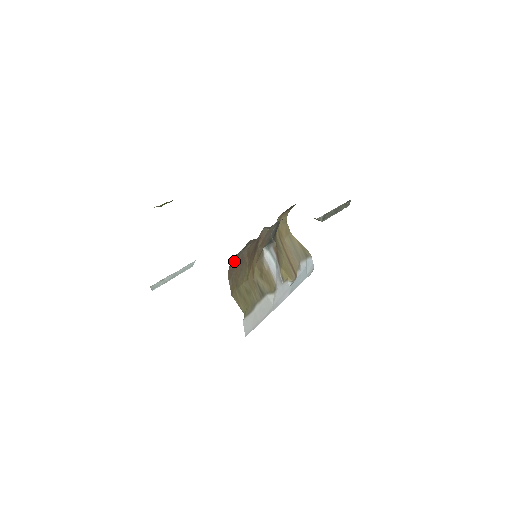
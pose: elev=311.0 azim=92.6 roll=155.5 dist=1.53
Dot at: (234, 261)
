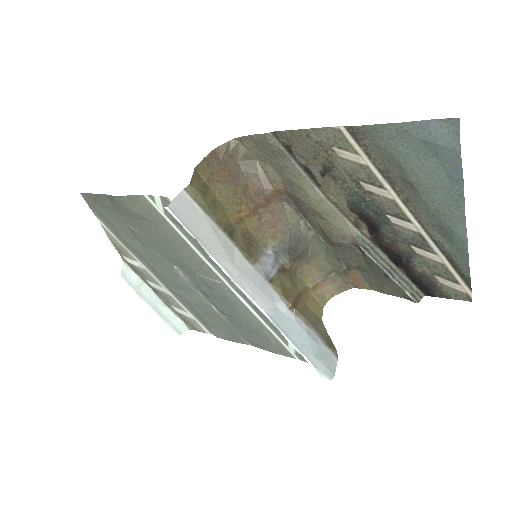
Dot at: (225, 151)
